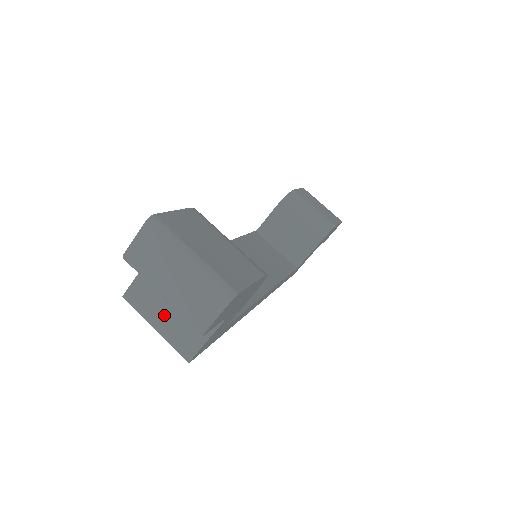
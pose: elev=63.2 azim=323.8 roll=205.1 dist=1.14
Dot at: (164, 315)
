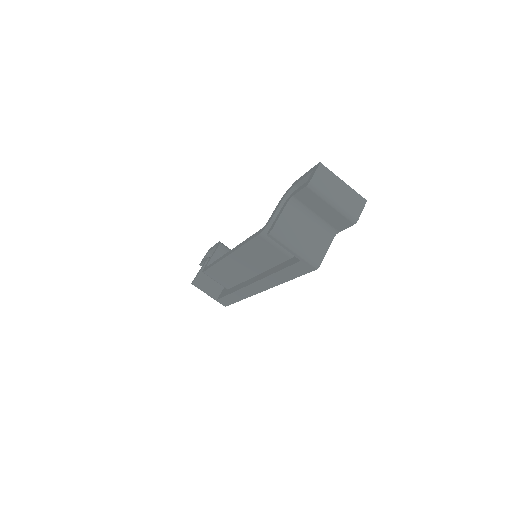
Dot at: (300, 239)
